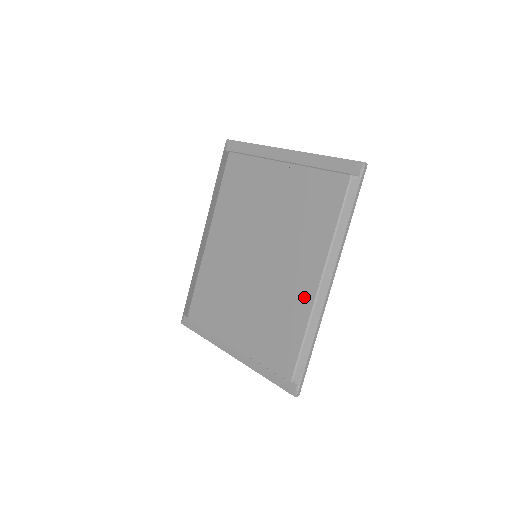
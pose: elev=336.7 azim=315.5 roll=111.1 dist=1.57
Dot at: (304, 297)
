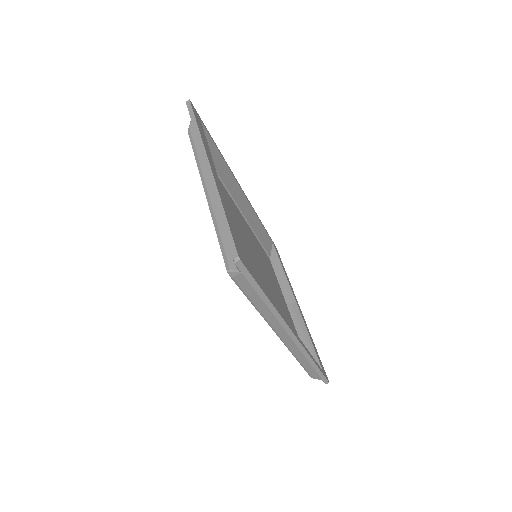
Dot at: occluded
